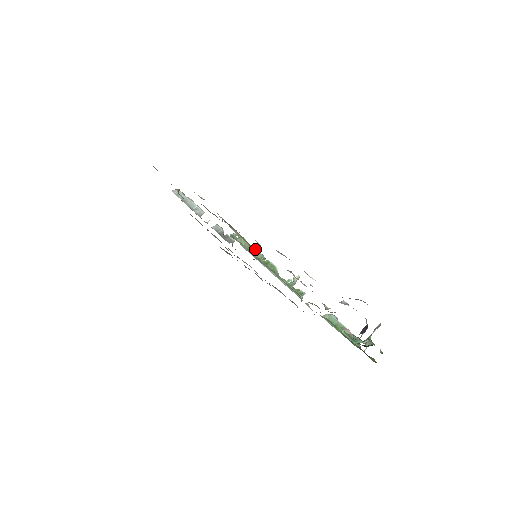
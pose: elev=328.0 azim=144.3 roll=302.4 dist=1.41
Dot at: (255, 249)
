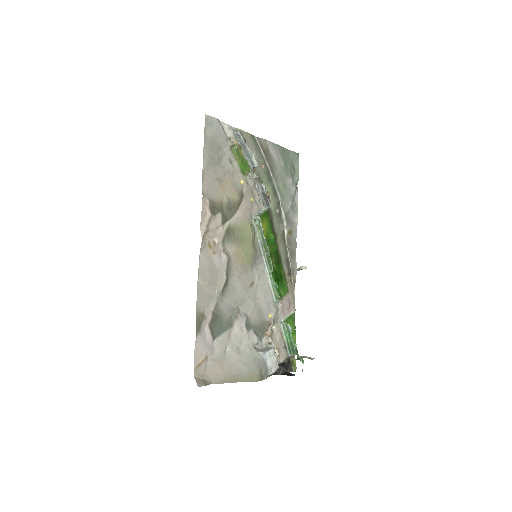
Dot at: (265, 243)
